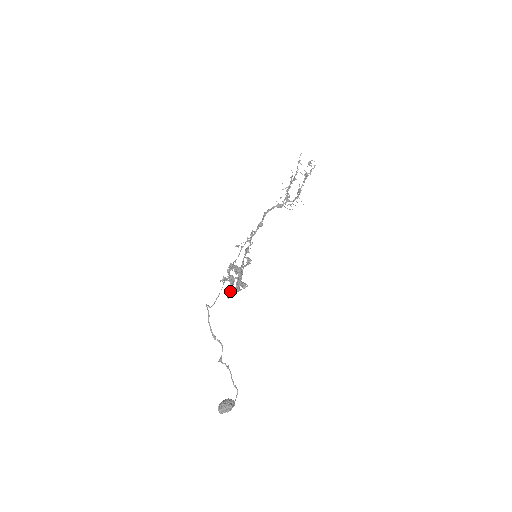
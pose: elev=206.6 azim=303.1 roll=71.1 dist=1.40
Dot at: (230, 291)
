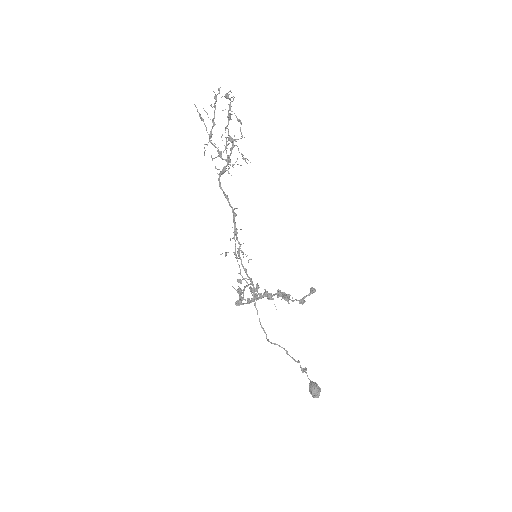
Dot at: occluded
